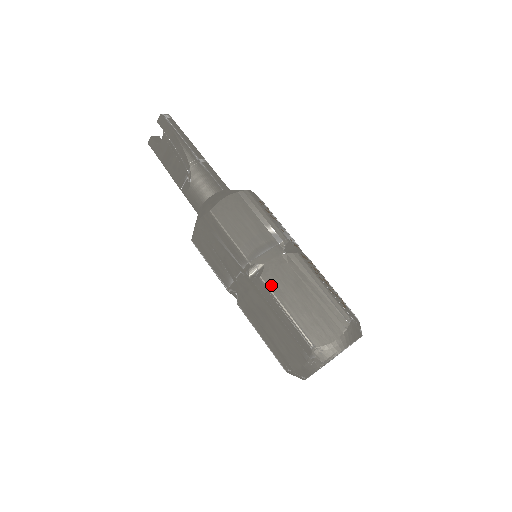
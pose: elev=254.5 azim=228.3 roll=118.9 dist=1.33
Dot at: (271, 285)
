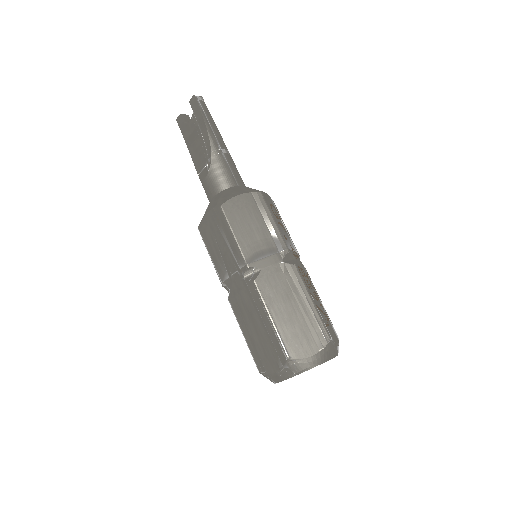
Dot at: (263, 291)
